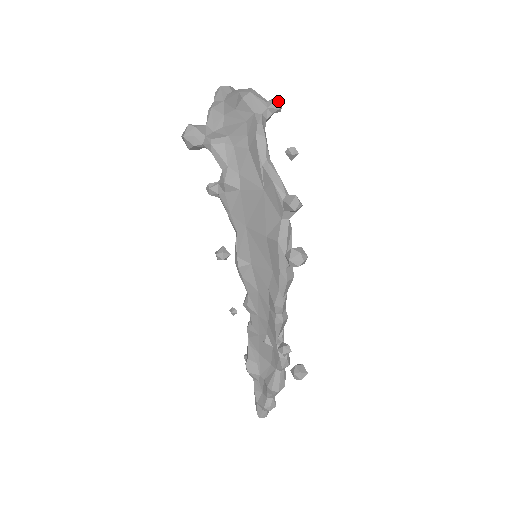
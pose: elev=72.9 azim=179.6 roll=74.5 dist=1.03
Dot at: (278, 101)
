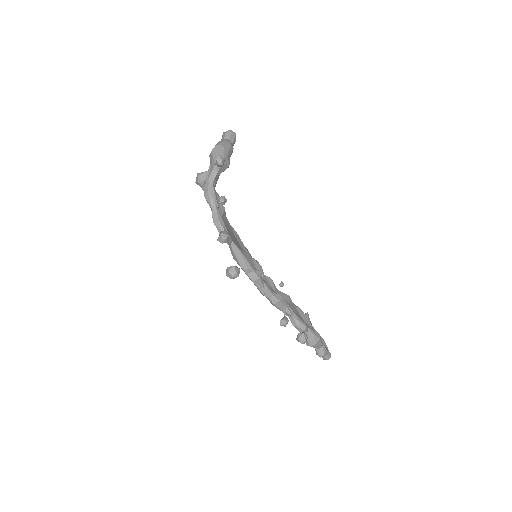
Dot at: (217, 160)
